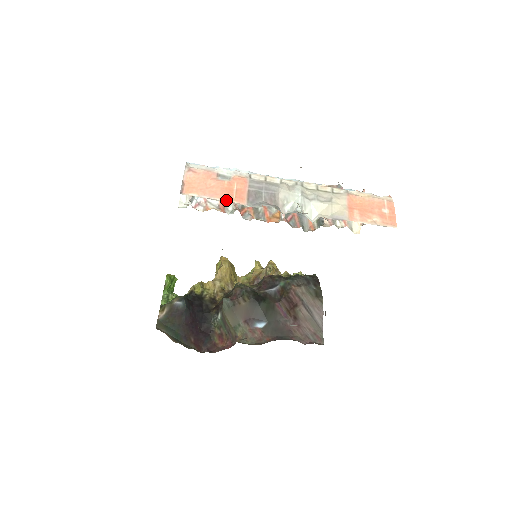
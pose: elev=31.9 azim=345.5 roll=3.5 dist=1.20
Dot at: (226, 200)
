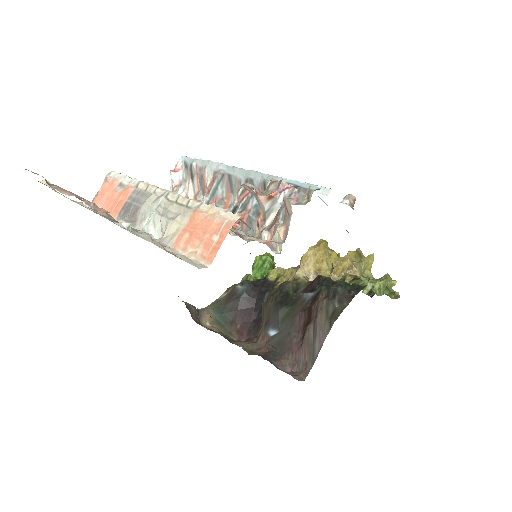
Dot at: occluded
